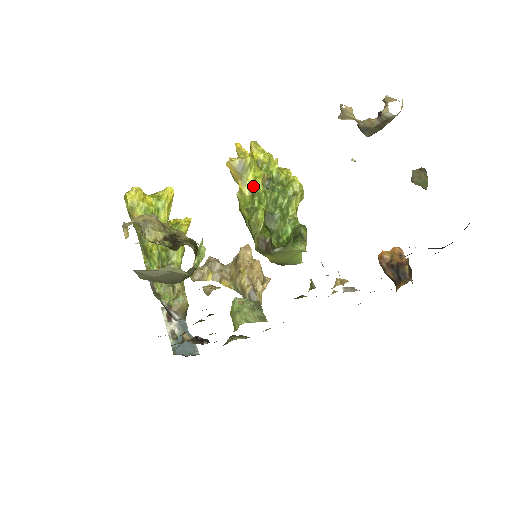
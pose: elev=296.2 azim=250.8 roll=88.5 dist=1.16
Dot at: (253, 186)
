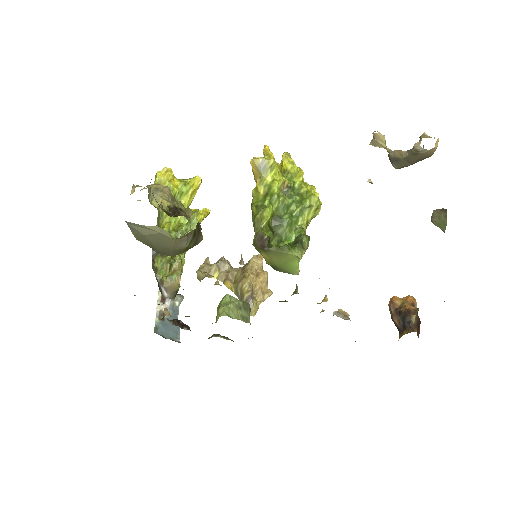
Dot at: (269, 187)
